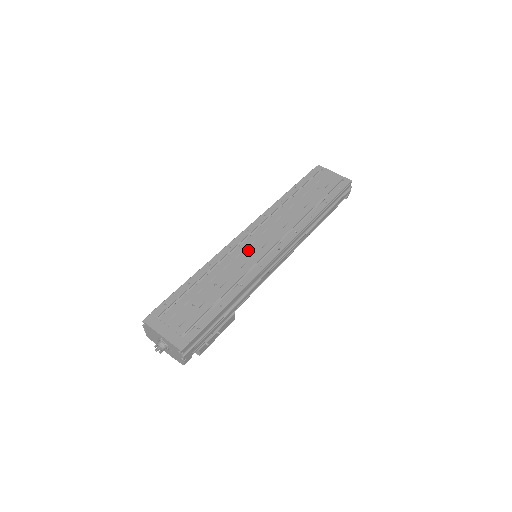
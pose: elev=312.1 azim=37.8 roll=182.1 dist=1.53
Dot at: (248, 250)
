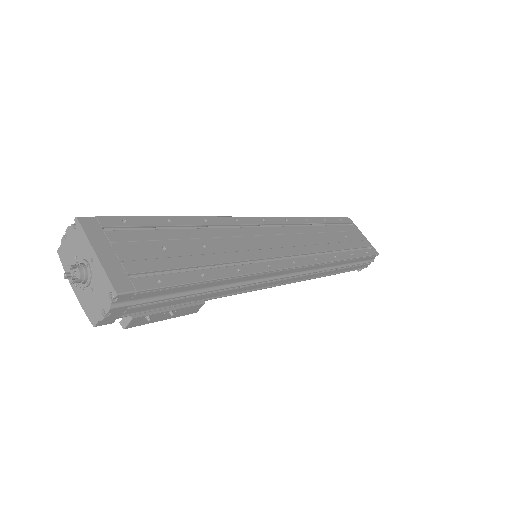
Dot at: (258, 239)
